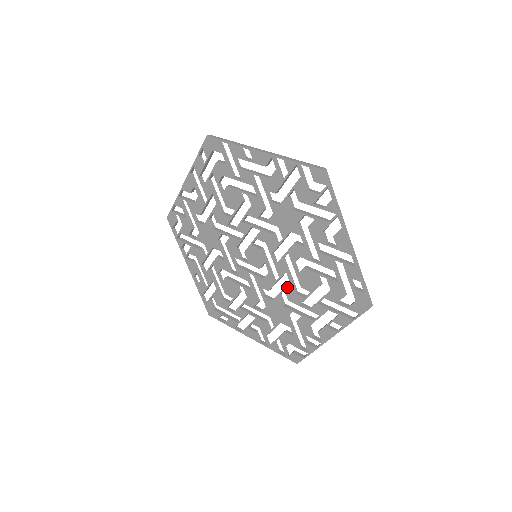
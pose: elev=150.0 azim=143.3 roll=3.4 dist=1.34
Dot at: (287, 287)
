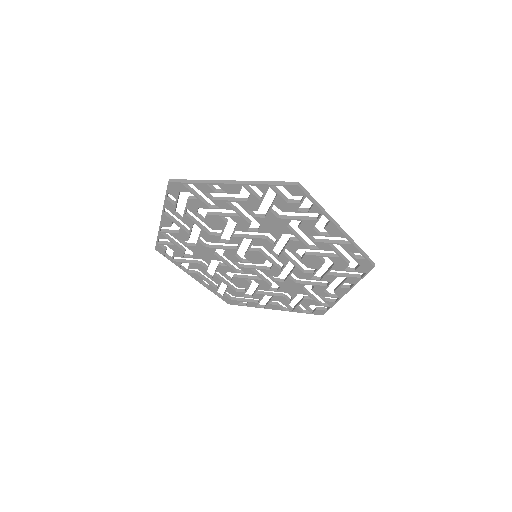
Dot at: (294, 271)
